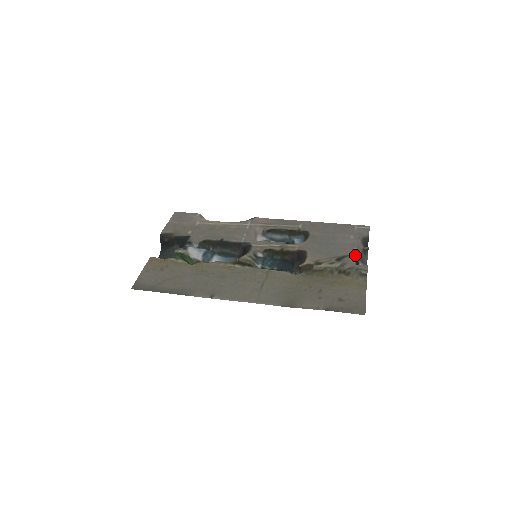
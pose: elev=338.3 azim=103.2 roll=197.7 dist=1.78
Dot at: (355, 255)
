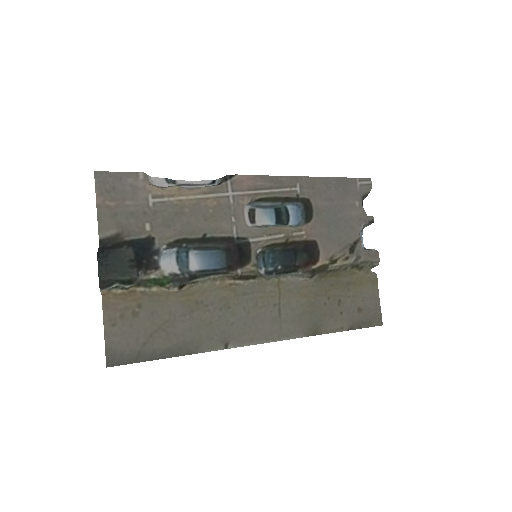
Dot at: occluded
